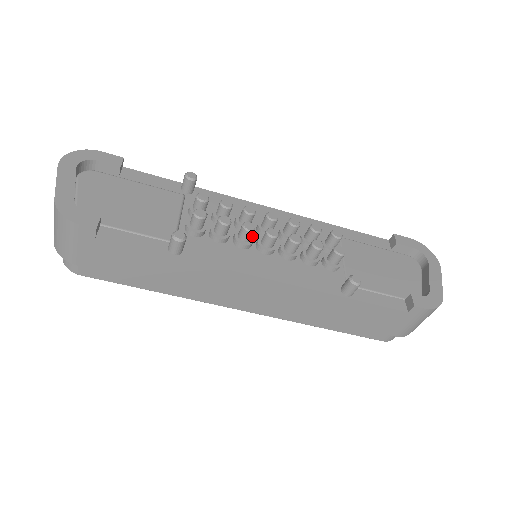
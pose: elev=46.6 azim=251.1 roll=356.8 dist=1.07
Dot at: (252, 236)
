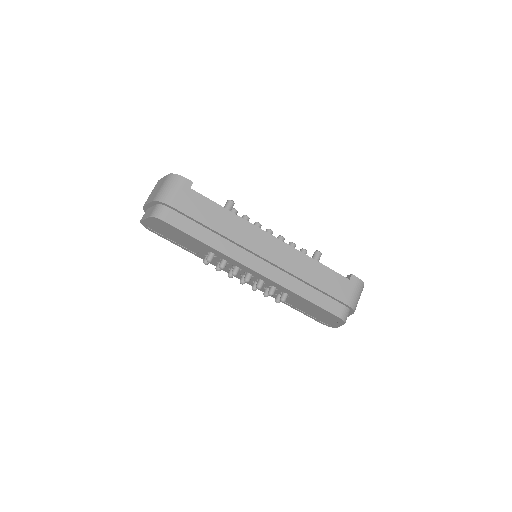
Dot at: occluded
